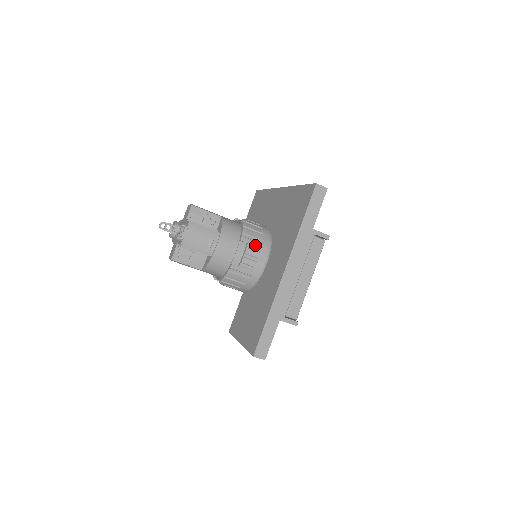
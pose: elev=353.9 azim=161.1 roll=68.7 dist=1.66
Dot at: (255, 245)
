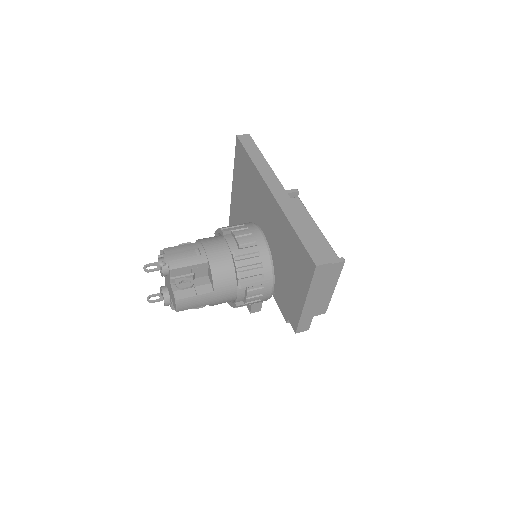
Dot at: (239, 228)
